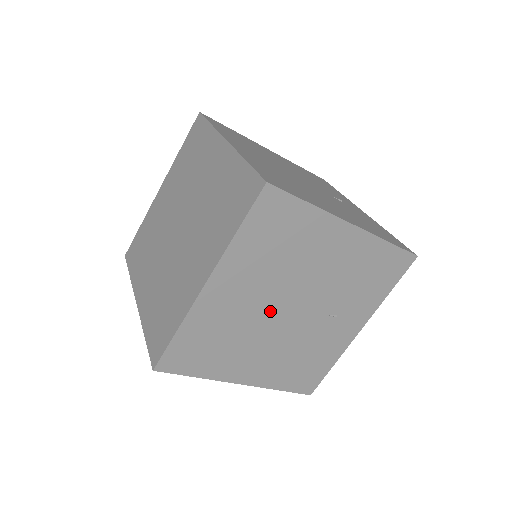
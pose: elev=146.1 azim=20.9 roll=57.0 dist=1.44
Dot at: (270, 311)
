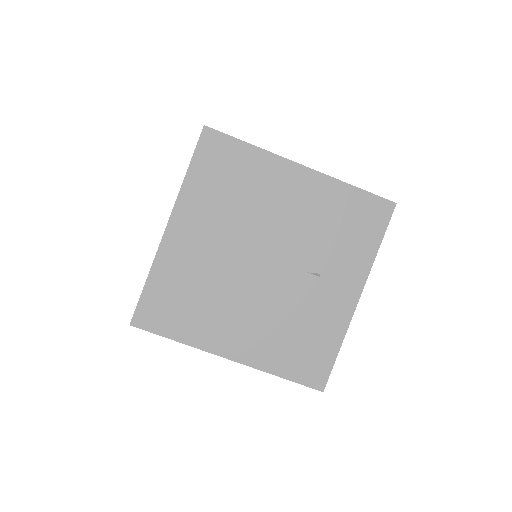
Dot at: (240, 262)
